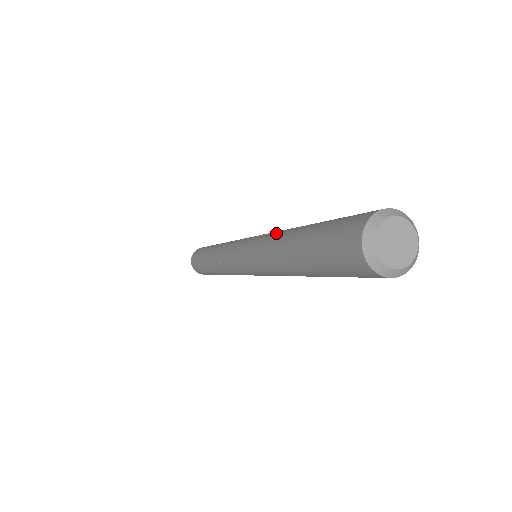
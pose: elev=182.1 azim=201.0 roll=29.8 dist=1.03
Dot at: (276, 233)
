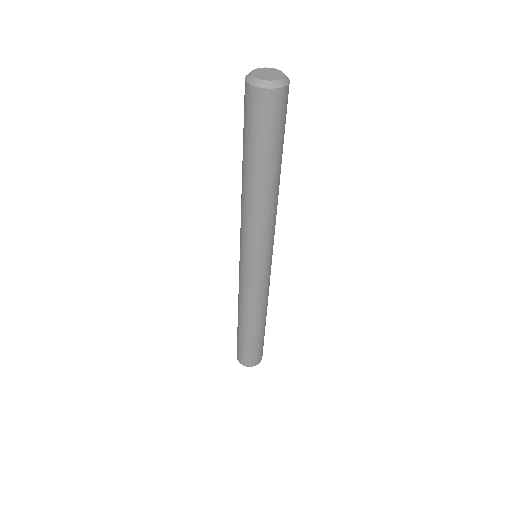
Dot at: occluded
